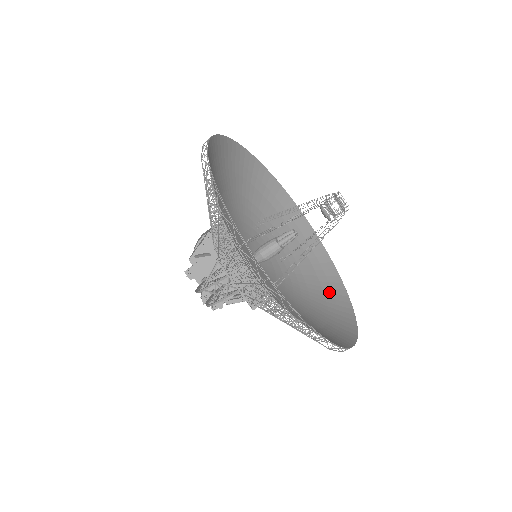
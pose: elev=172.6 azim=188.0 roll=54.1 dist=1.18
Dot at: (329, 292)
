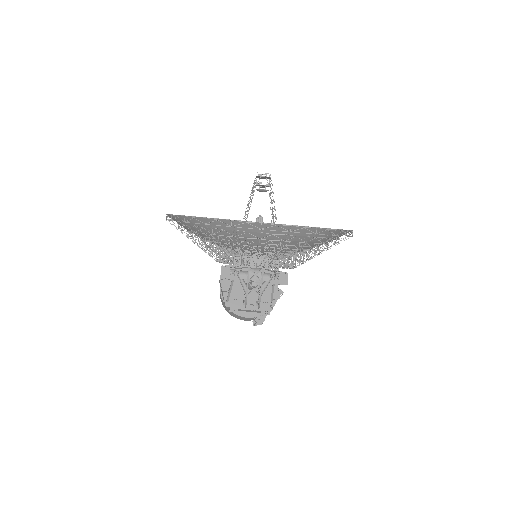
Dot at: occluded
